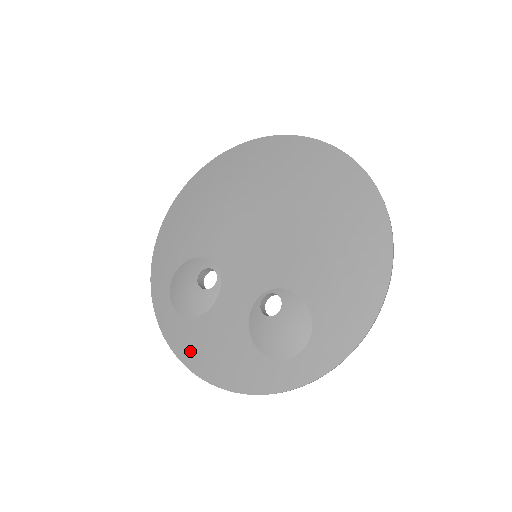
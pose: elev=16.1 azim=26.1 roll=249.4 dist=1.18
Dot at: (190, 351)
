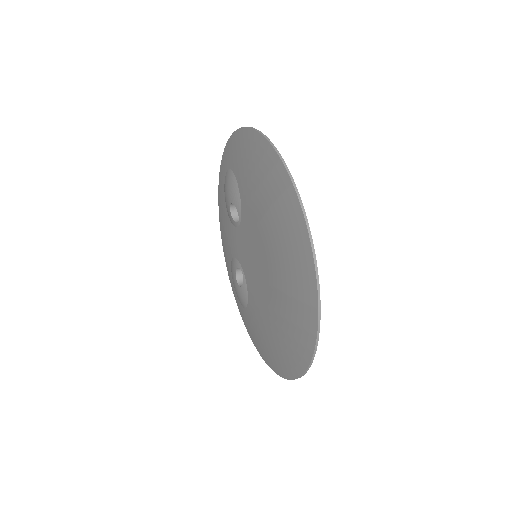
Dot at: (220, 206)
